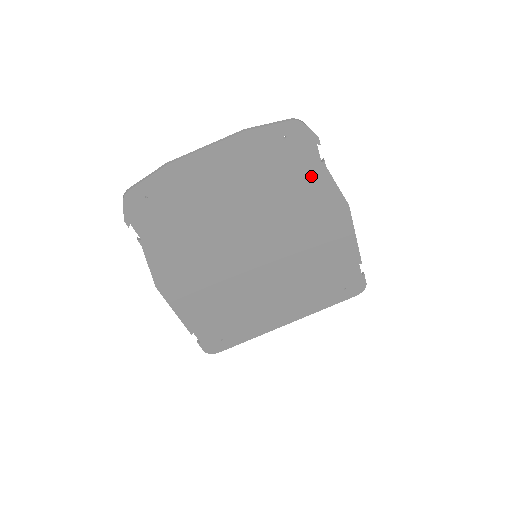
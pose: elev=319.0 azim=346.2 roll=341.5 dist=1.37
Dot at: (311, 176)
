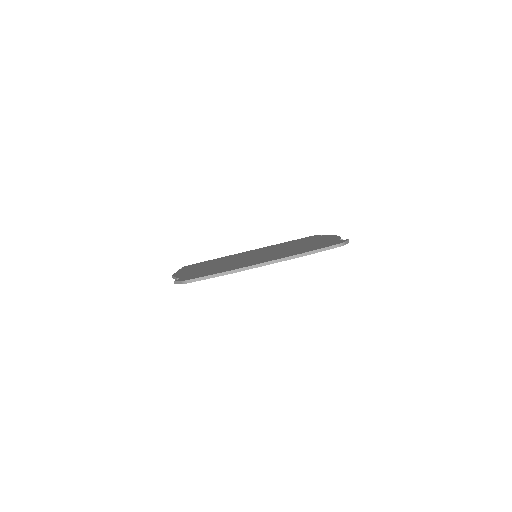
Dot at: occluded
